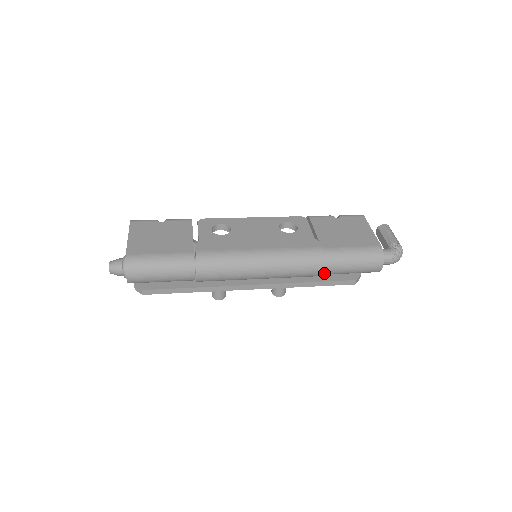
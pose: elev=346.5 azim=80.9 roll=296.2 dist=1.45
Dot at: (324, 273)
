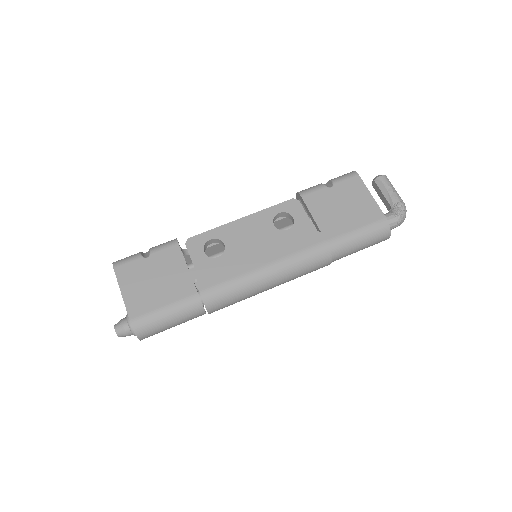
Dot at: (332, 261)
